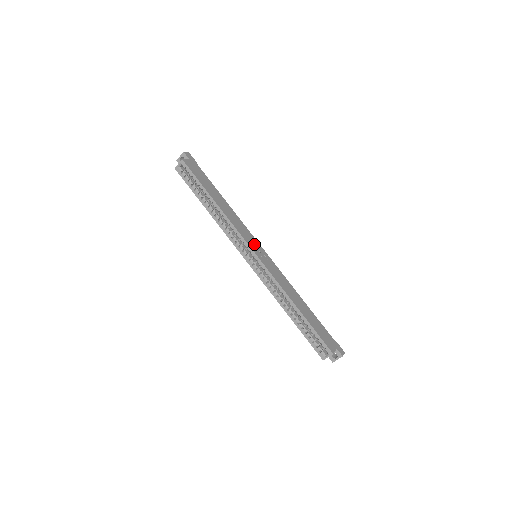
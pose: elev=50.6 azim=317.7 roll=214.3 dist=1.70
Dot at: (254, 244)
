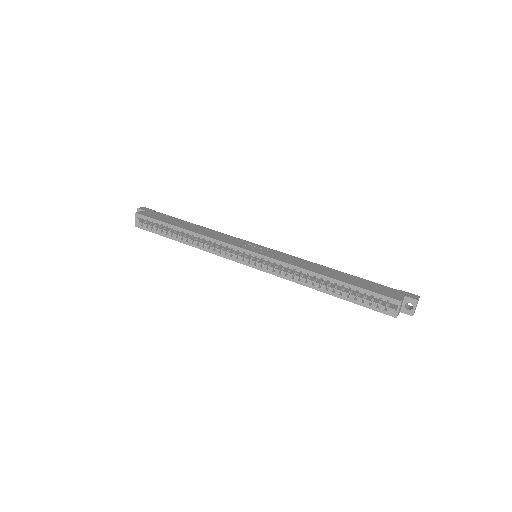
Dot at: (246, 245)
